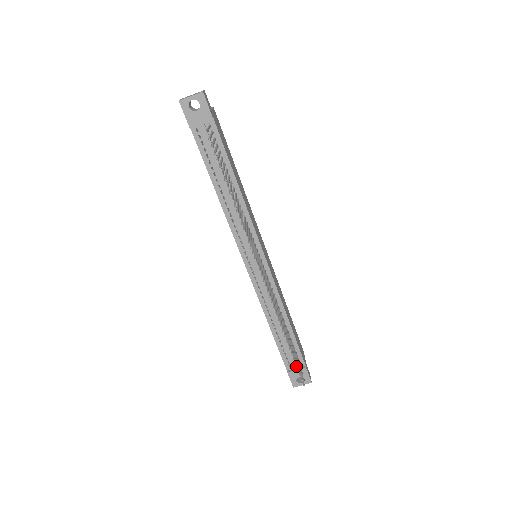
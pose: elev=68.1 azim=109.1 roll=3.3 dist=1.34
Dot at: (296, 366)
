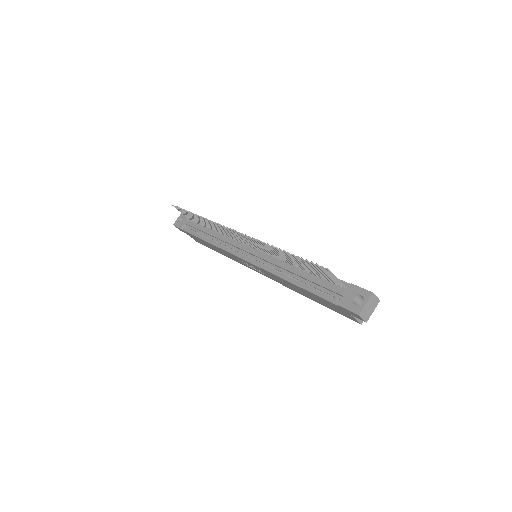
Dot at: (306, 262)
